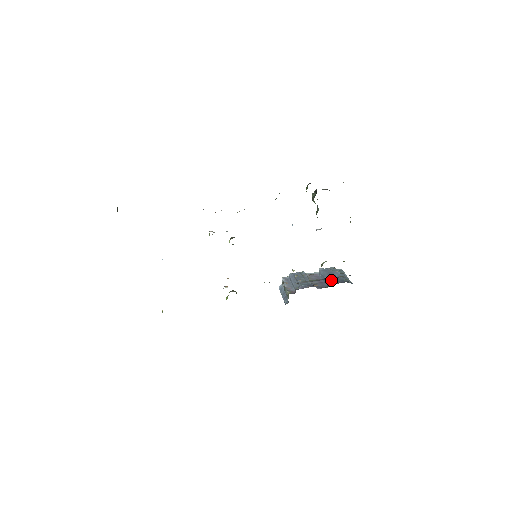
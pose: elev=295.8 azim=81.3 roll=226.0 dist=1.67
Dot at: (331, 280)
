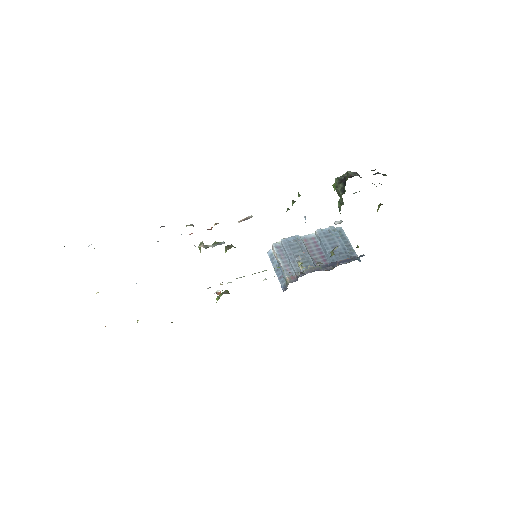
Dot at: (336, 258)
